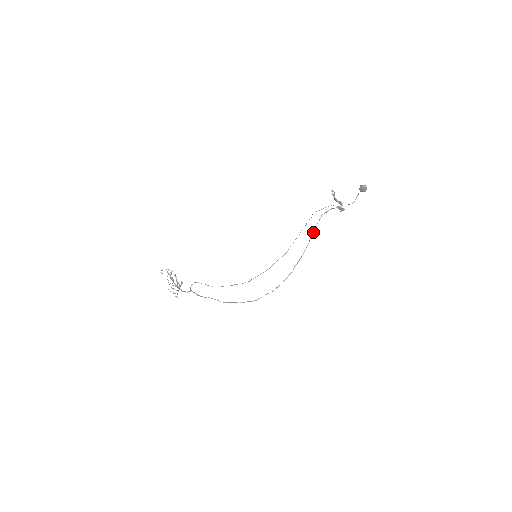
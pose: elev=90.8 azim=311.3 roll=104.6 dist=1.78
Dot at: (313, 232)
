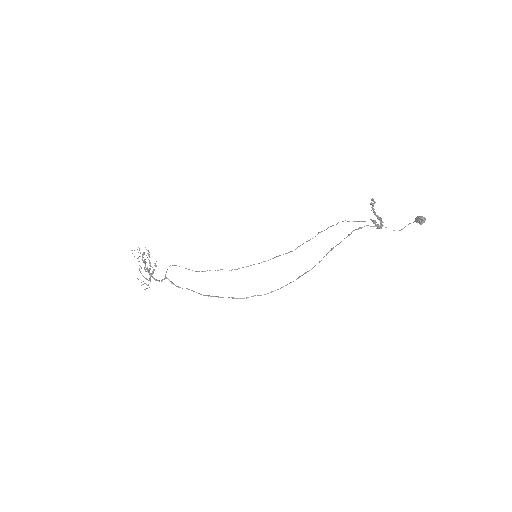
Dot at: (335, 246)
